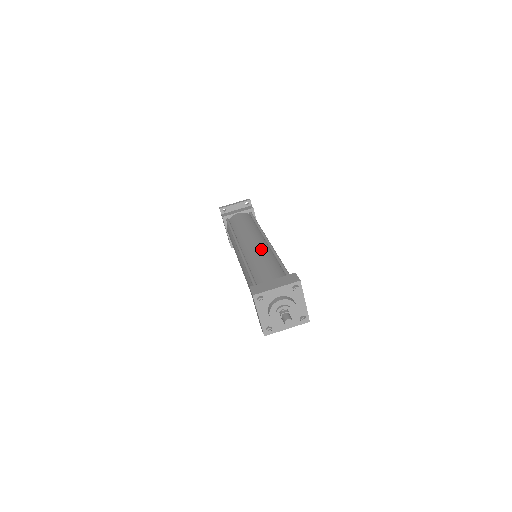
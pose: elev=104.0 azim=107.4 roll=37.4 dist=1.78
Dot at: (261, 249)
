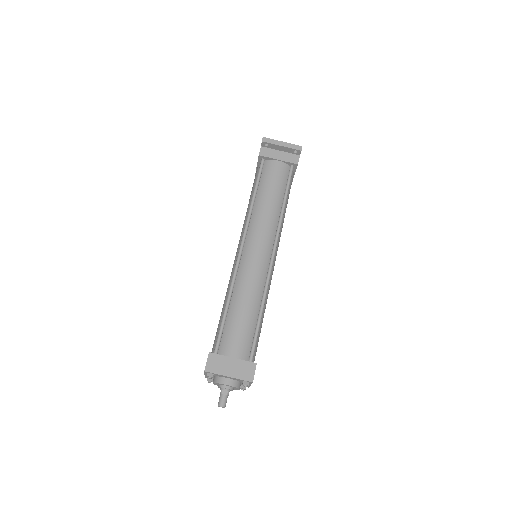
Dot at: (256, 280)
